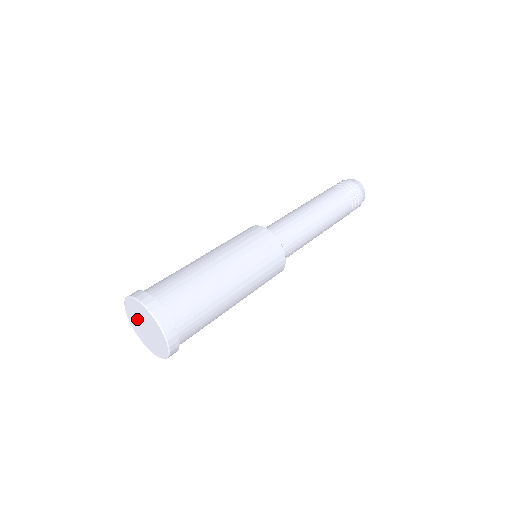
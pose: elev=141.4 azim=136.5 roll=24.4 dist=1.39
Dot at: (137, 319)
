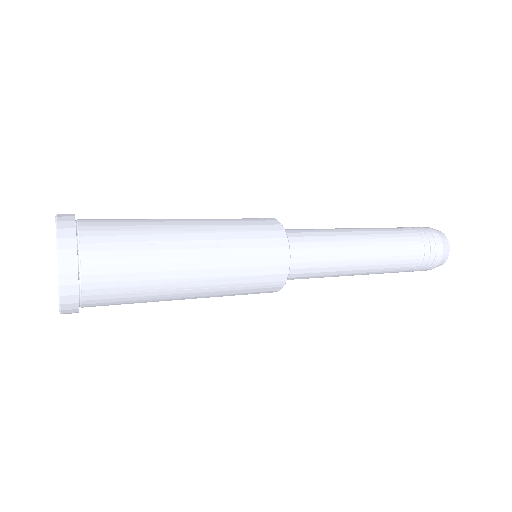
Dot at: occluded
